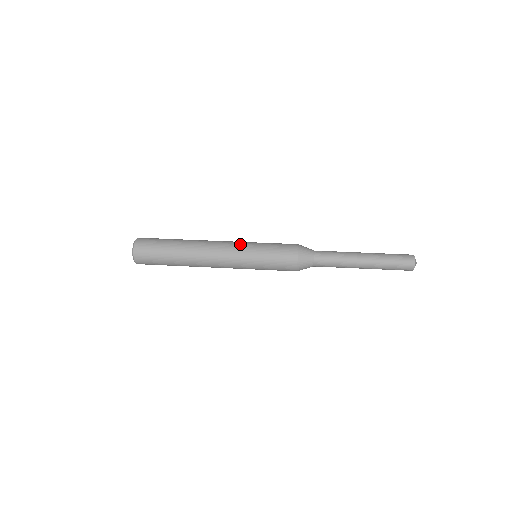
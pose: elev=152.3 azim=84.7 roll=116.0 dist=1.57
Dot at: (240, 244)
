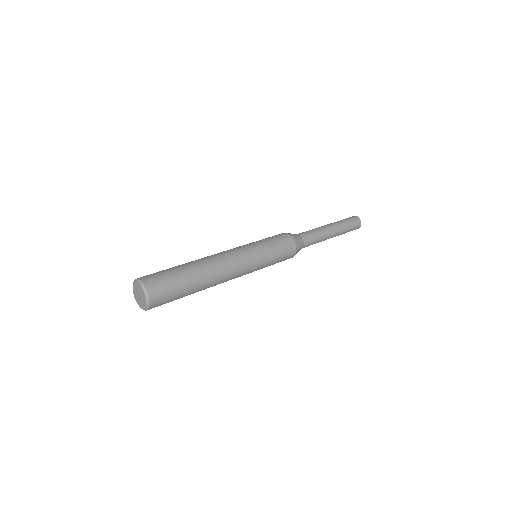
Dot at: (246, 249)
